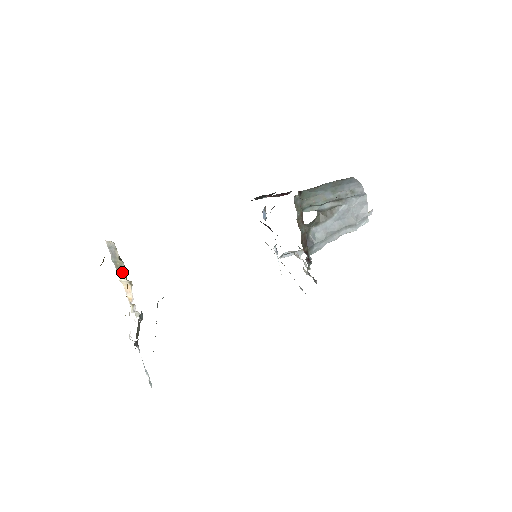
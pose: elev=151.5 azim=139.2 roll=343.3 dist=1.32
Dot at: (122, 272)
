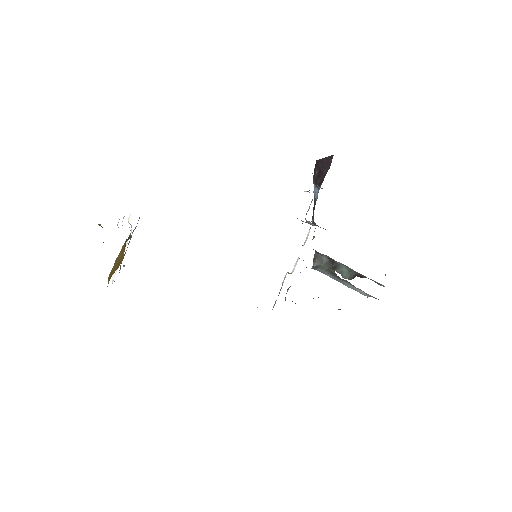
Dot at: occluded
